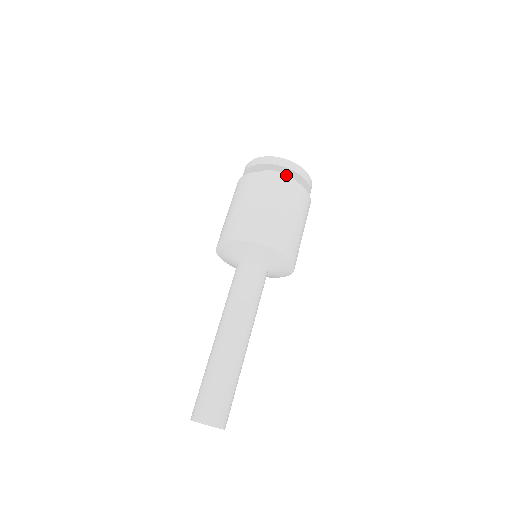
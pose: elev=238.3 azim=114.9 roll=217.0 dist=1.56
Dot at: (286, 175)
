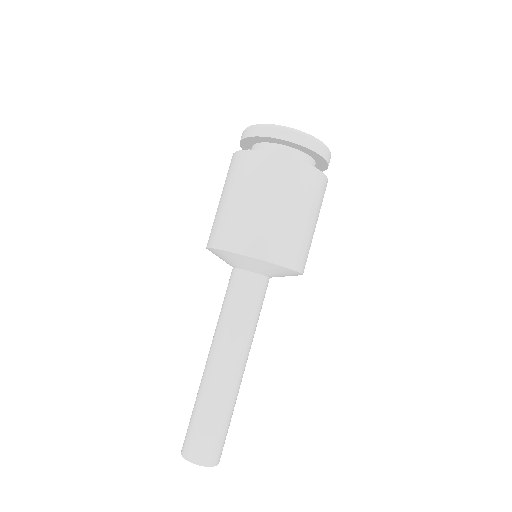
Dot at: (312, 159)
